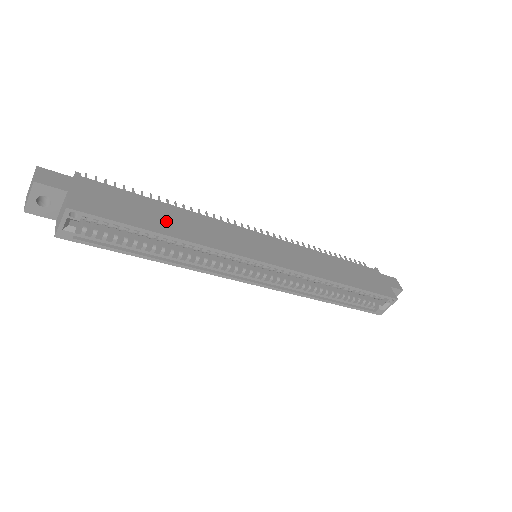
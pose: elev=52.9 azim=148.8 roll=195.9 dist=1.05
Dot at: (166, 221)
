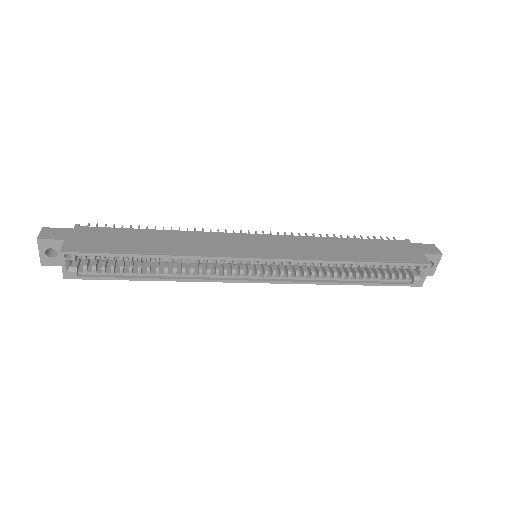
Dot at: (153, 244)
